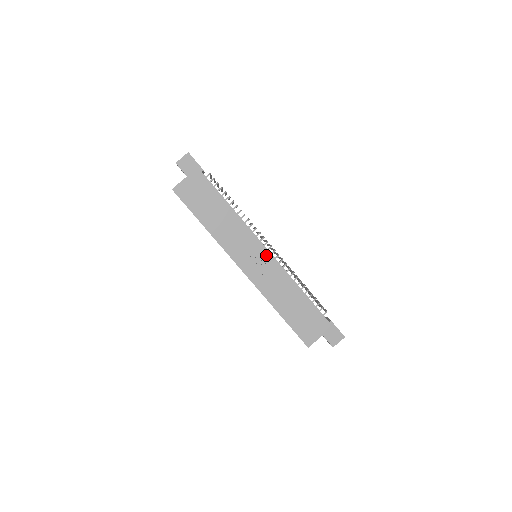
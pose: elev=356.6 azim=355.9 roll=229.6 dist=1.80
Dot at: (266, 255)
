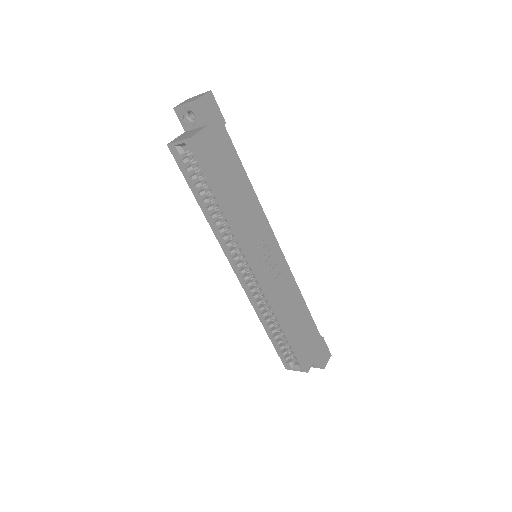
Dot at: (279, 254)
